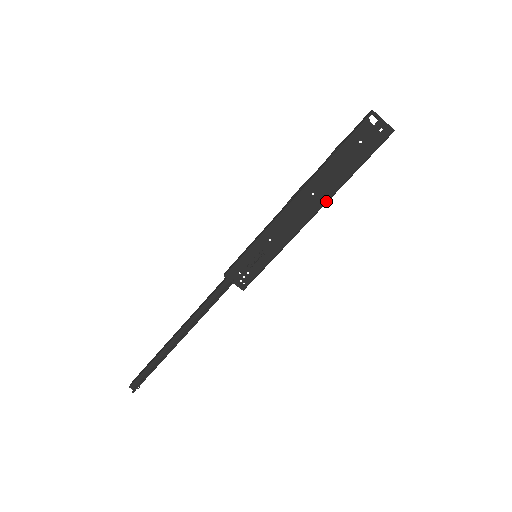
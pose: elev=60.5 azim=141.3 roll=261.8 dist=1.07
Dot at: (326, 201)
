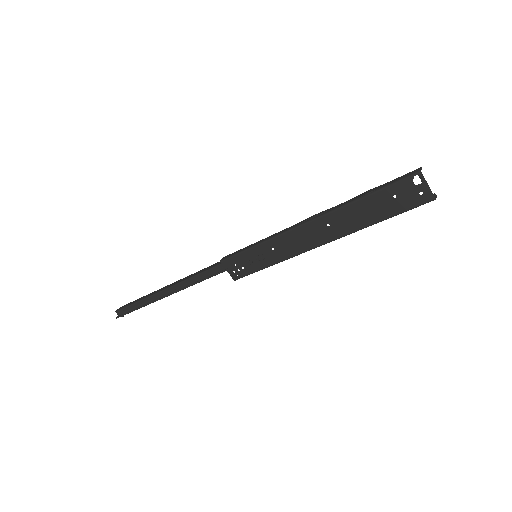
Dot at: (339, 237)
